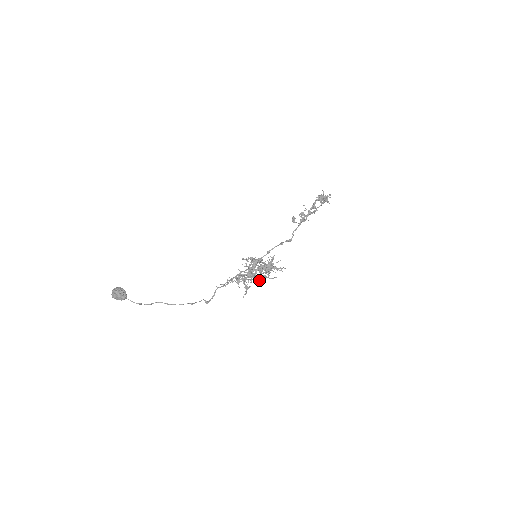
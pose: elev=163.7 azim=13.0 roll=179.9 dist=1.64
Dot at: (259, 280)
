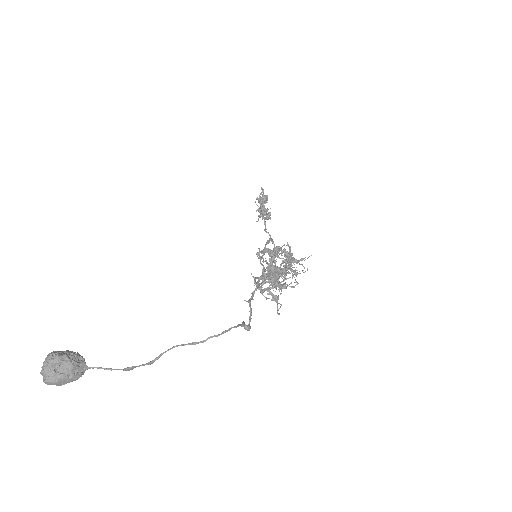
Dot at: (282, 285)
